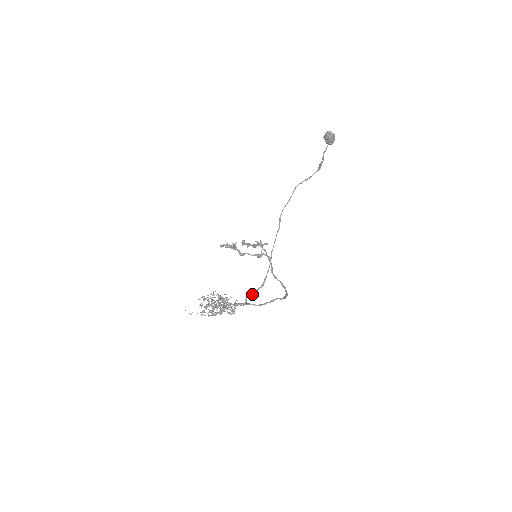
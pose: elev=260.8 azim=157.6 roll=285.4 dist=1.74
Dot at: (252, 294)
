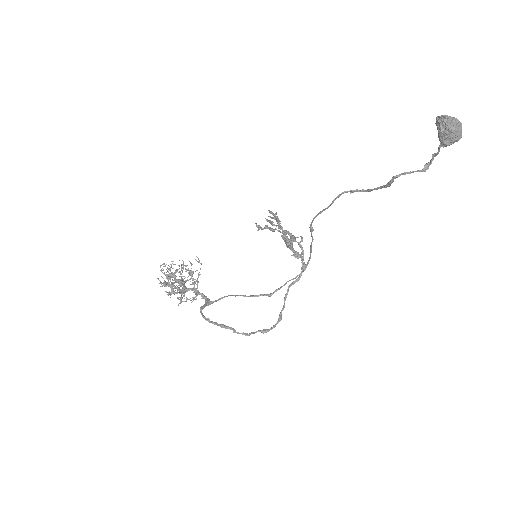
Dot at: (246, 296)
